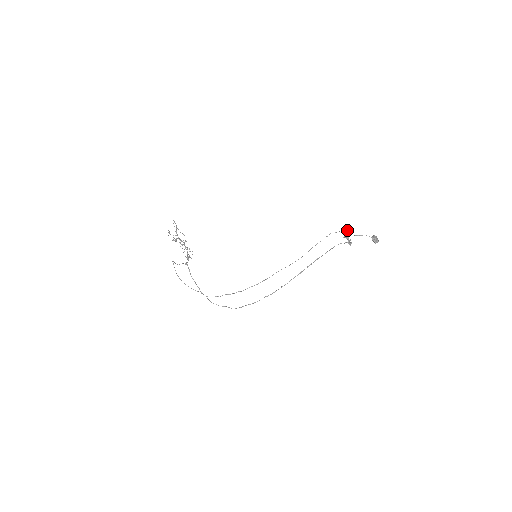
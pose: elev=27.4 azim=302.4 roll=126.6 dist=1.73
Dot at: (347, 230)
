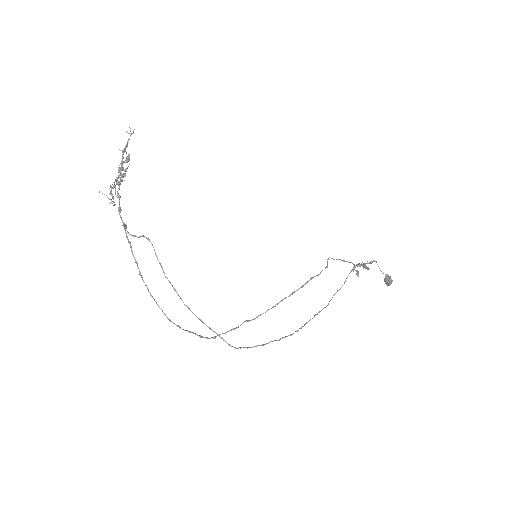
Dot at: occluded
